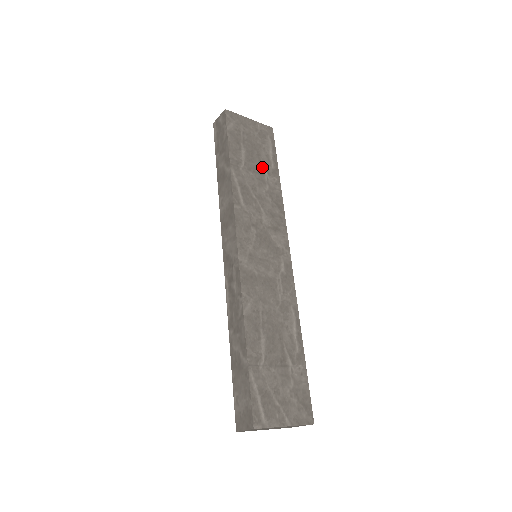
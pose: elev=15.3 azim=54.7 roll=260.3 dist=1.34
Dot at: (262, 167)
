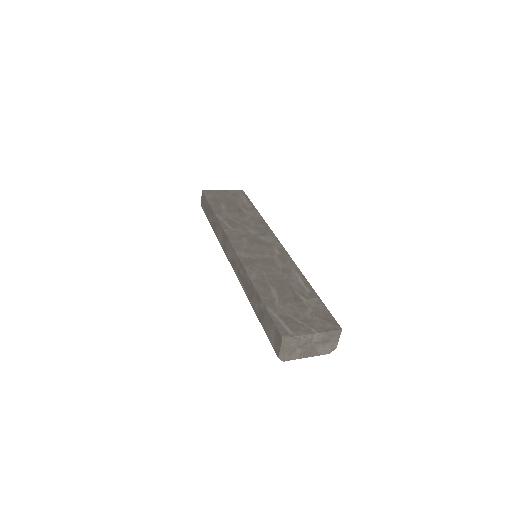
Dot at: (240, 208)
